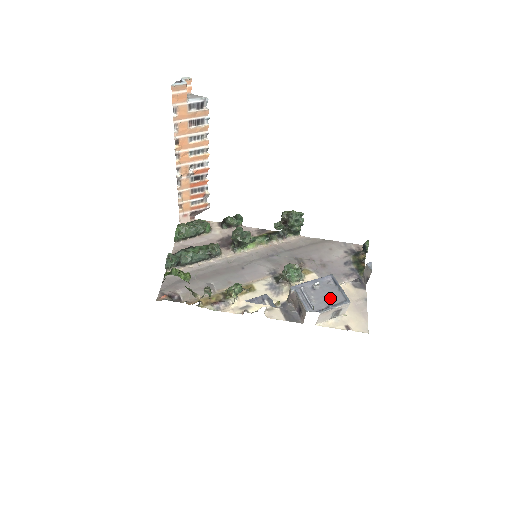
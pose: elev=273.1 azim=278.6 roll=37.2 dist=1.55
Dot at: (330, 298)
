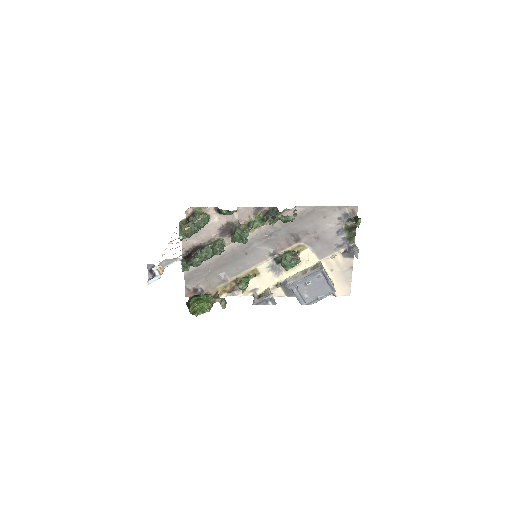
Dot at: (320, 290)
